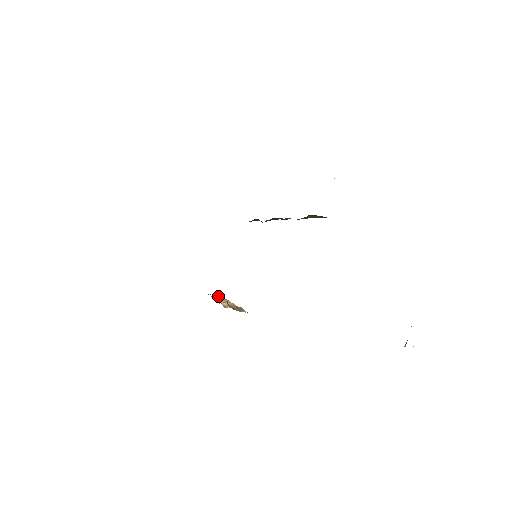
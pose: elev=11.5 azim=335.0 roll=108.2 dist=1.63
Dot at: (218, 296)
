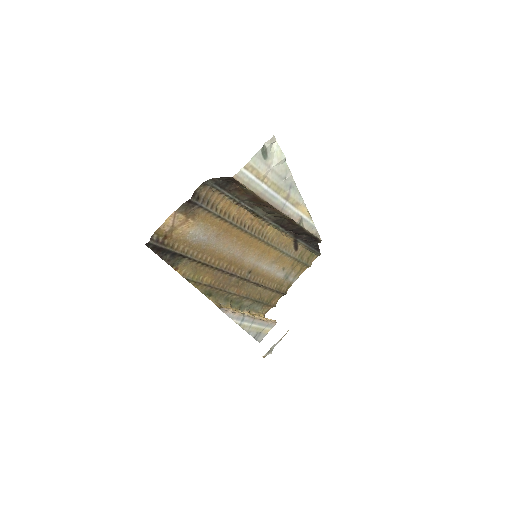
Dot at: occluded
